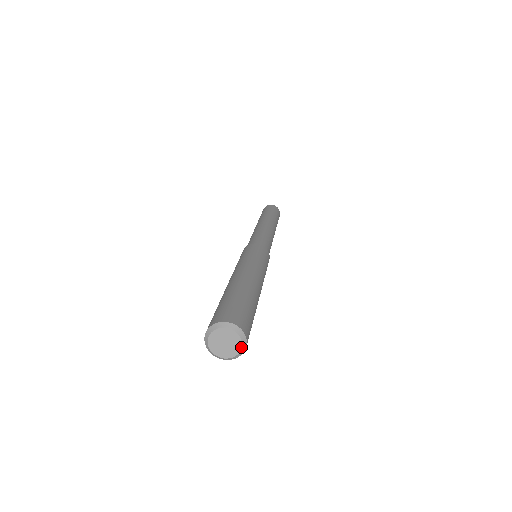
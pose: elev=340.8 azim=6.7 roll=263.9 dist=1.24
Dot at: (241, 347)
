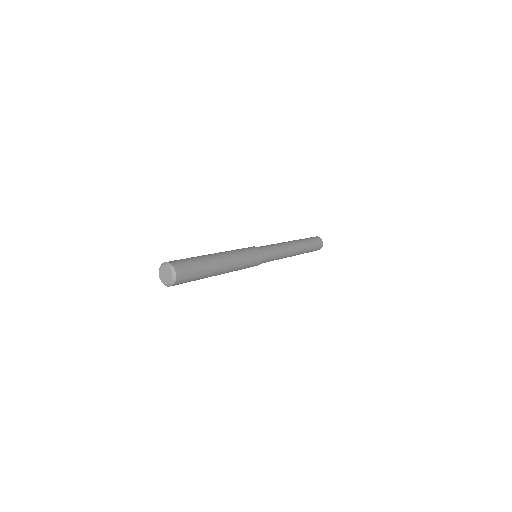
Dot at: (168, 284)
